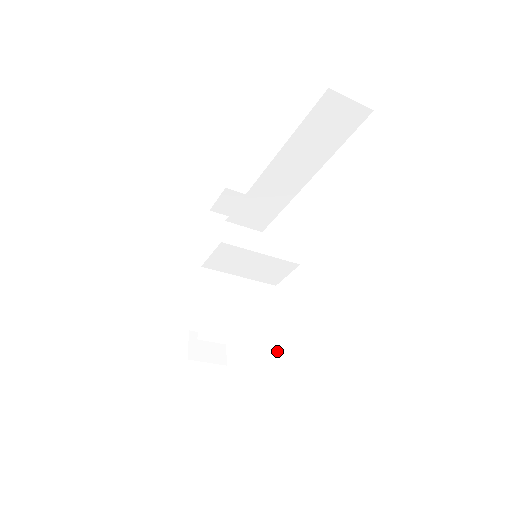
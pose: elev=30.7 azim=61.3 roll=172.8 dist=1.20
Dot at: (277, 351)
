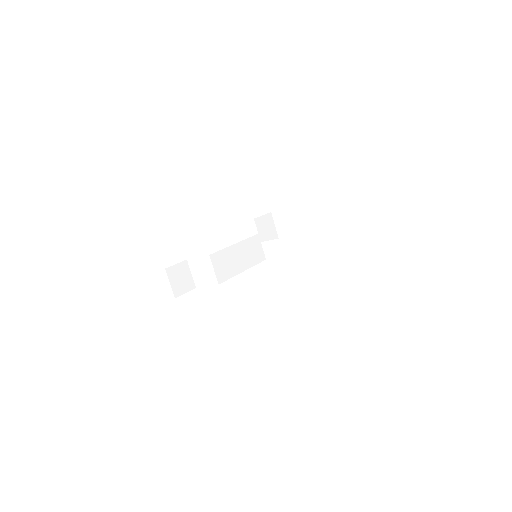
Dot at: occluded
